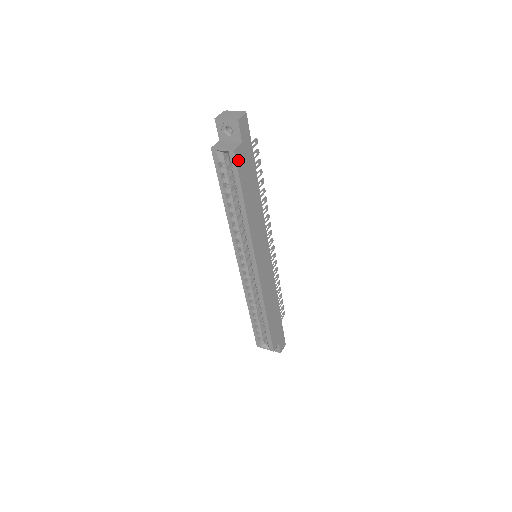
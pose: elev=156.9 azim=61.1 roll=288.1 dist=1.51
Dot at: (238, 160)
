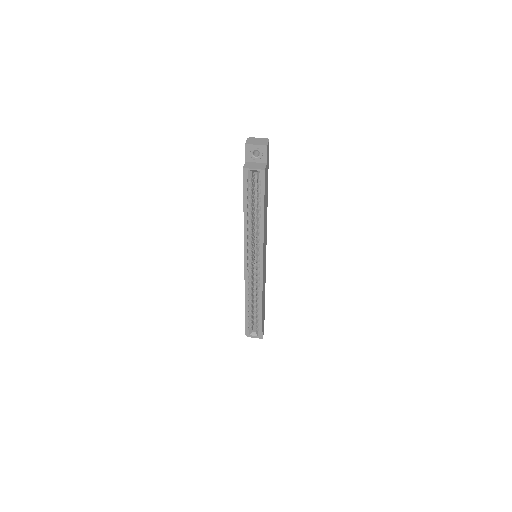
Dot at: (265, 177)
